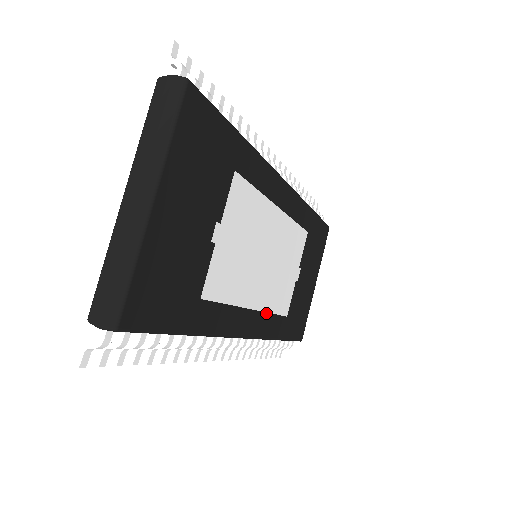
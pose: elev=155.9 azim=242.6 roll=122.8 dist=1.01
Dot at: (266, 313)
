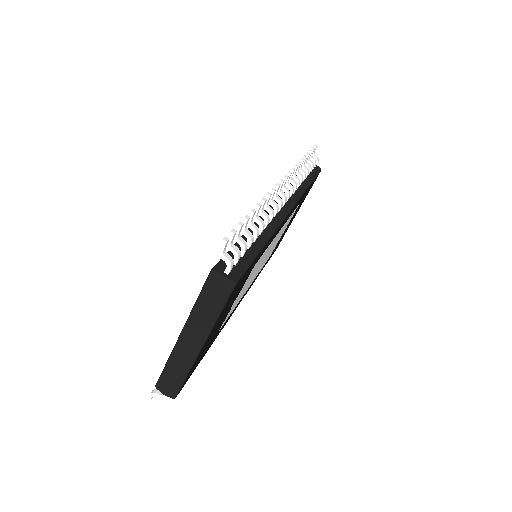
Dot at: occluded
